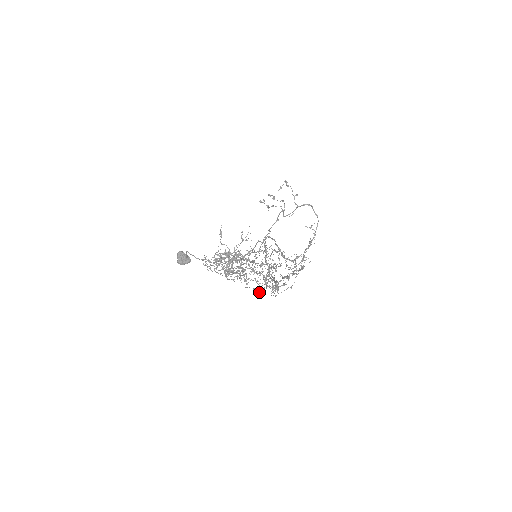
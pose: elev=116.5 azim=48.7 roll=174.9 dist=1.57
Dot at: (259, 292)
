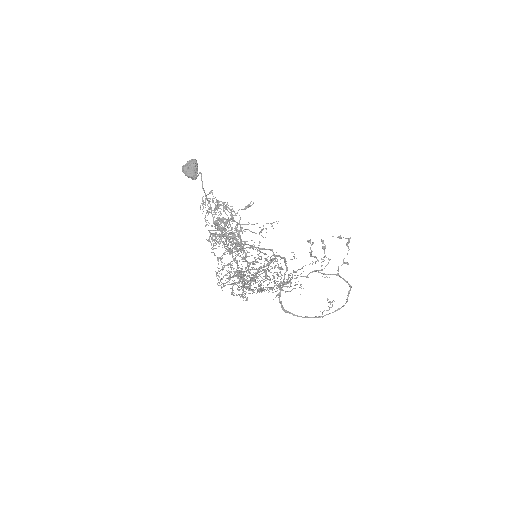
Dot at: occluded
